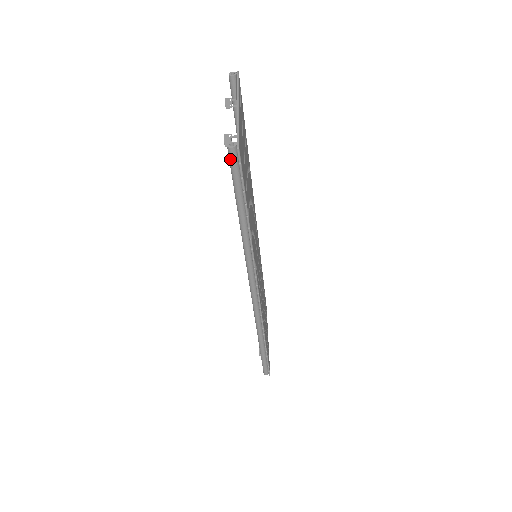
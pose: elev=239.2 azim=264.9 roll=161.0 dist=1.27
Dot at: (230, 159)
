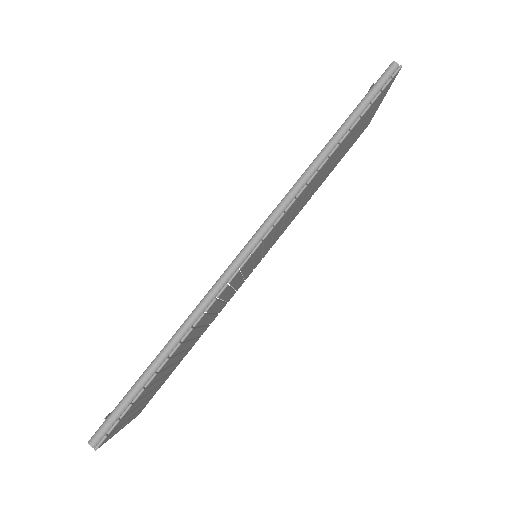
Dot at: (386, 71)
